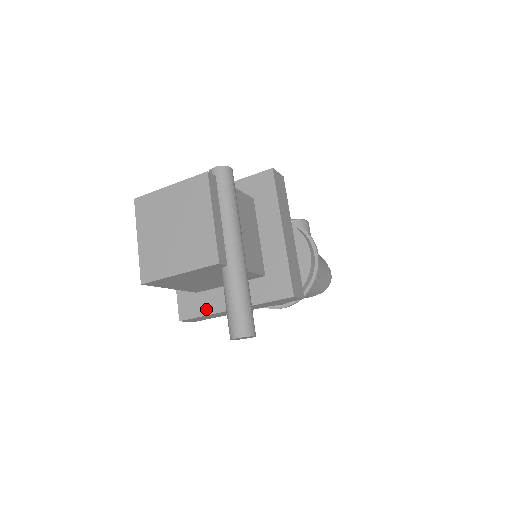
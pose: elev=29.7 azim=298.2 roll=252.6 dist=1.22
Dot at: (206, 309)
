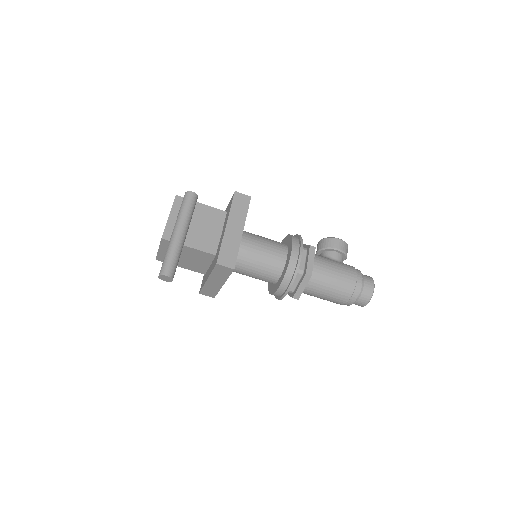
Dot at: occluded
